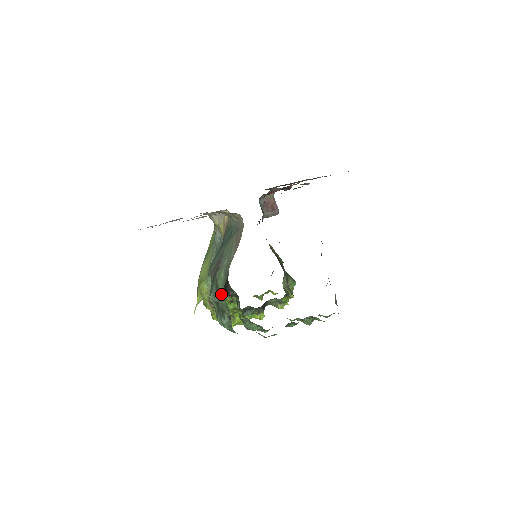
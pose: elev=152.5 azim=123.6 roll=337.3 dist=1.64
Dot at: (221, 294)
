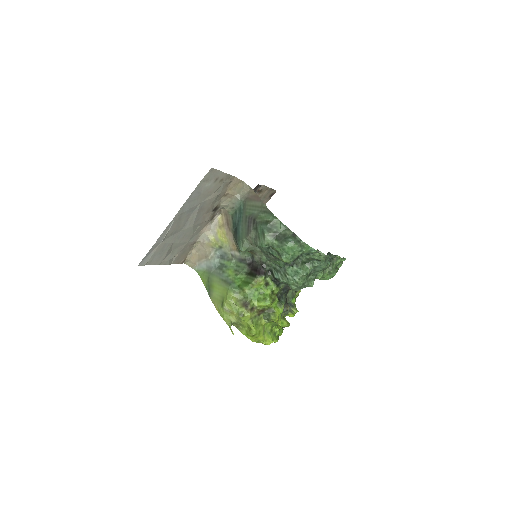
Dot at: (274, 222)
